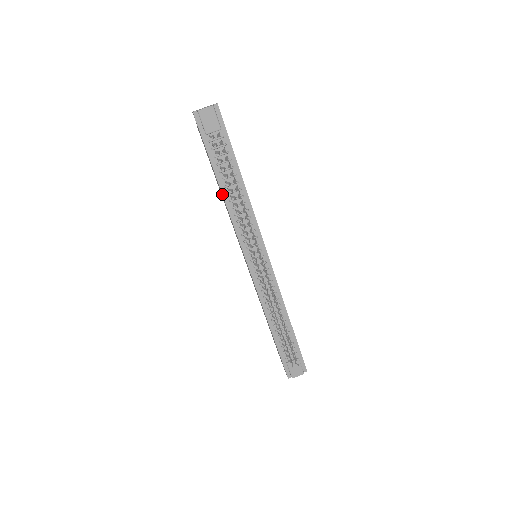
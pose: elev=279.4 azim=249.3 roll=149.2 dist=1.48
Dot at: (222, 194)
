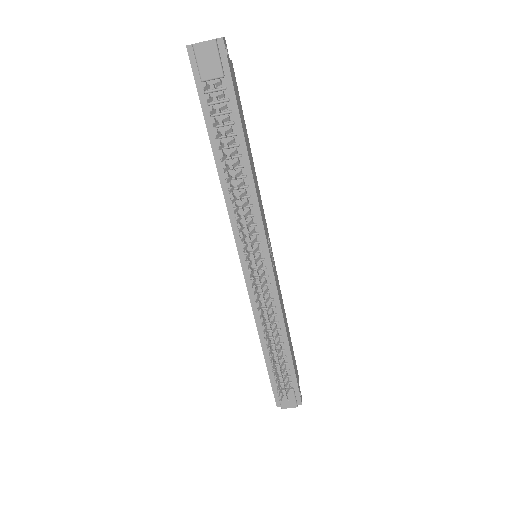
Dot at: (217, 169)
